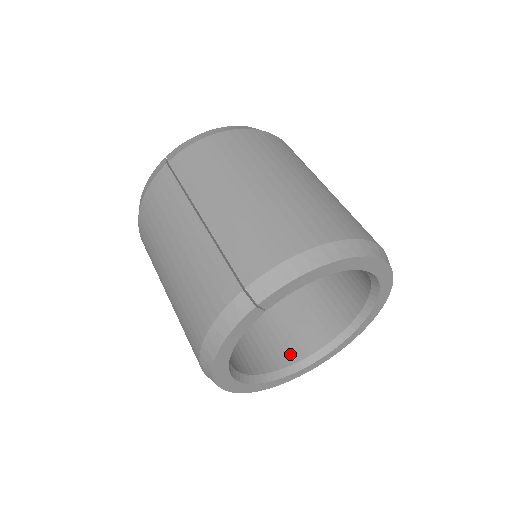
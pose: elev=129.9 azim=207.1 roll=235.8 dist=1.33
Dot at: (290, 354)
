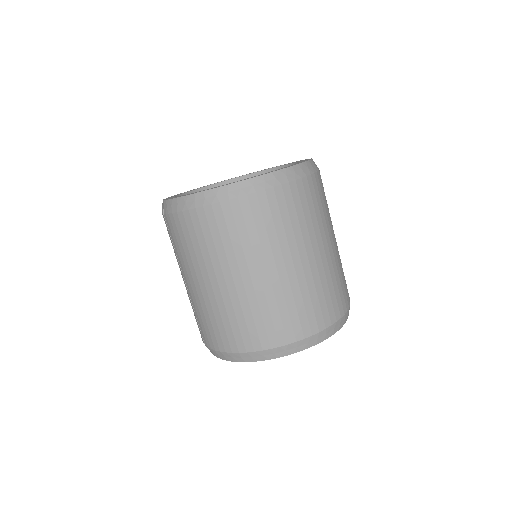
Dot at: occluded
